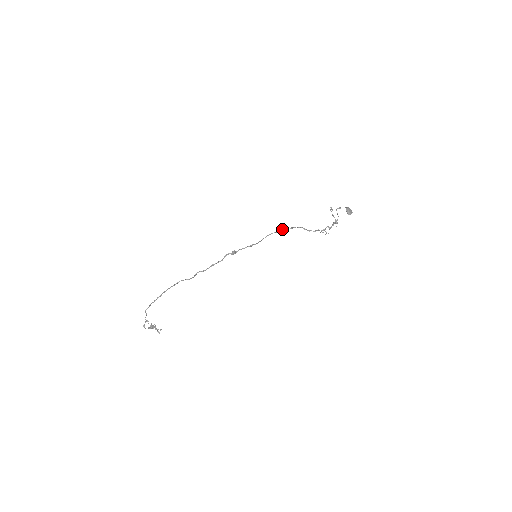
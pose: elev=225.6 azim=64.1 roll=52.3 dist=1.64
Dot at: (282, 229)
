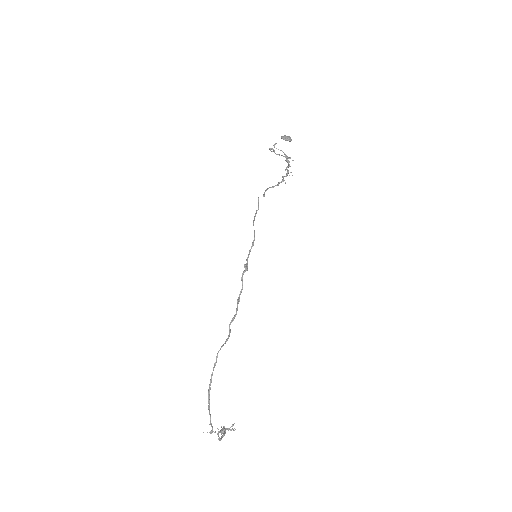
Dot at: occluded
